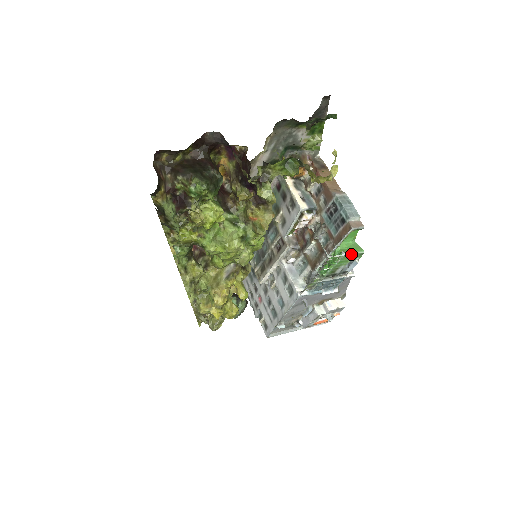
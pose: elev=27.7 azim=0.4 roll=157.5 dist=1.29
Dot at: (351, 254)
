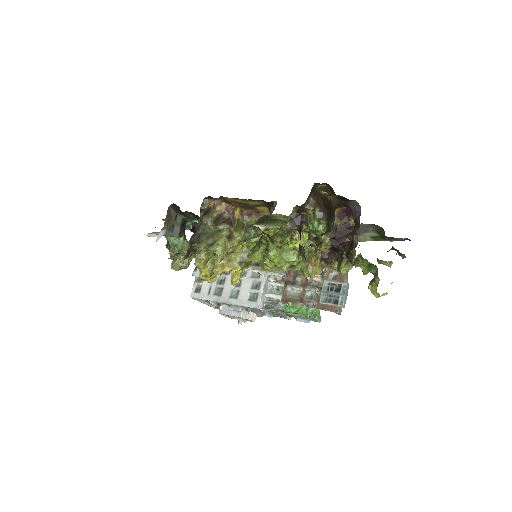
Dot at: (317, 320)
